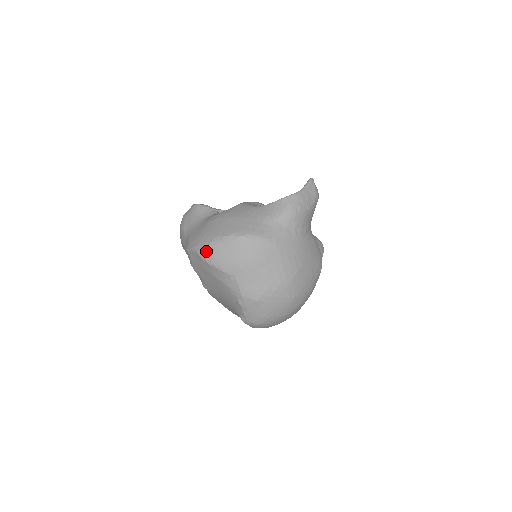
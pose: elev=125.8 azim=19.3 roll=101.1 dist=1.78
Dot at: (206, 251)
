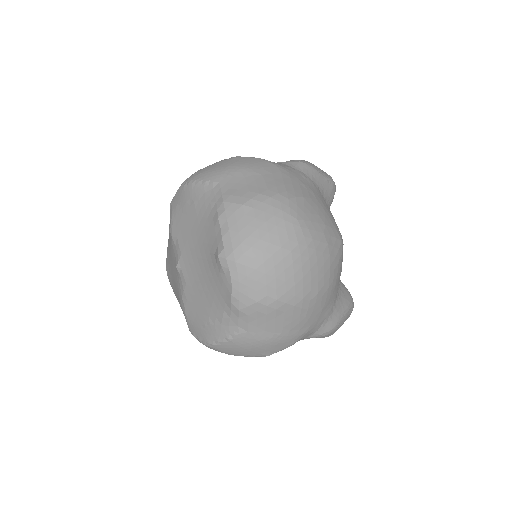
Dot at: (192, 175)
